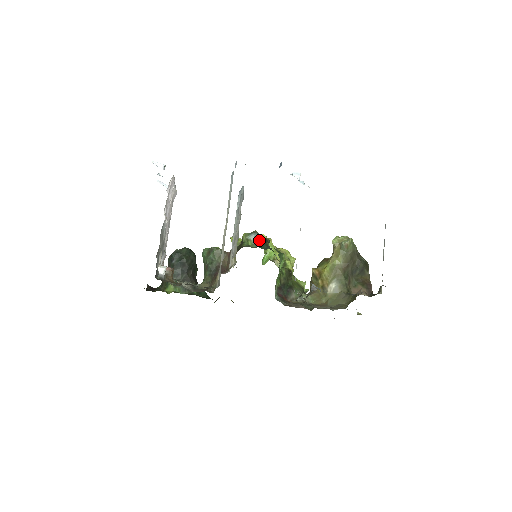
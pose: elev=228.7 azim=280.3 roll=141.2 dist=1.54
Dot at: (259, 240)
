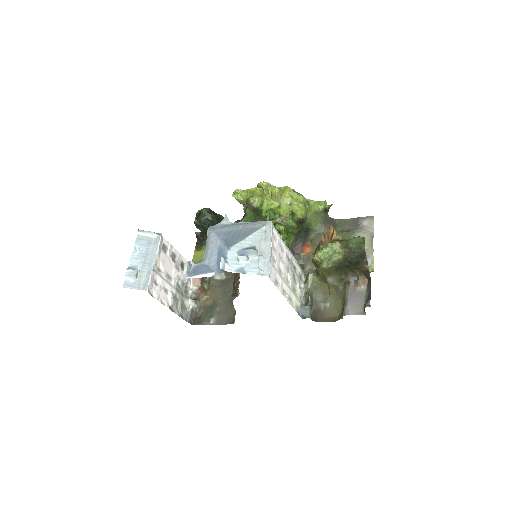
Dot at: occluded
